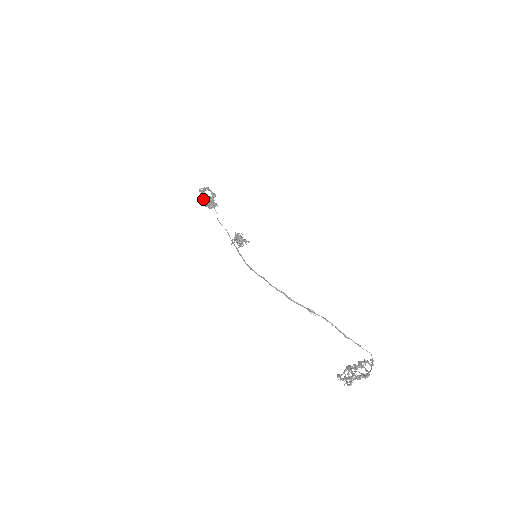
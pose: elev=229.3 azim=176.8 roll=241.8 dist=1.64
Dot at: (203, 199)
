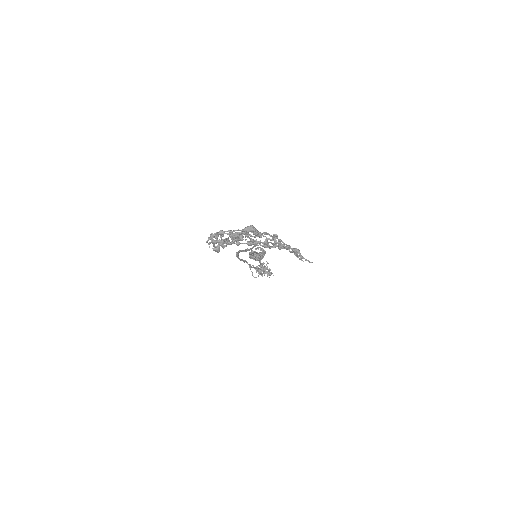
Dot at: occluded
